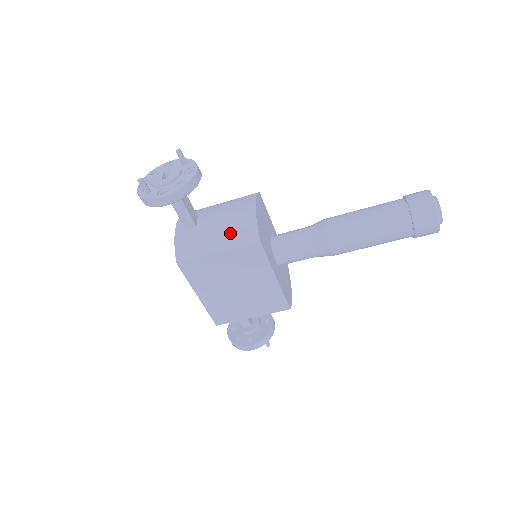
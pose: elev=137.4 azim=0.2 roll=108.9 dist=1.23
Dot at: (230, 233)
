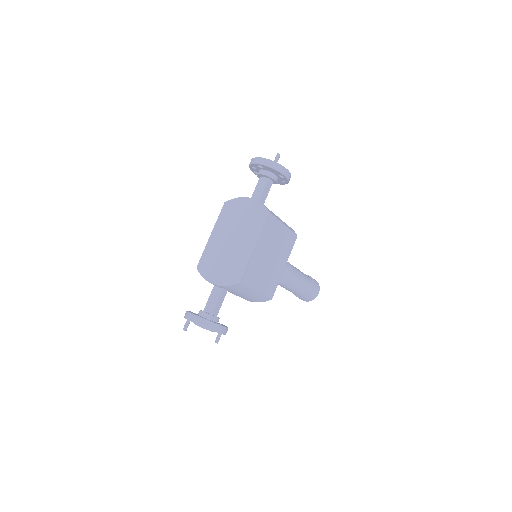
Dot at: occluded
